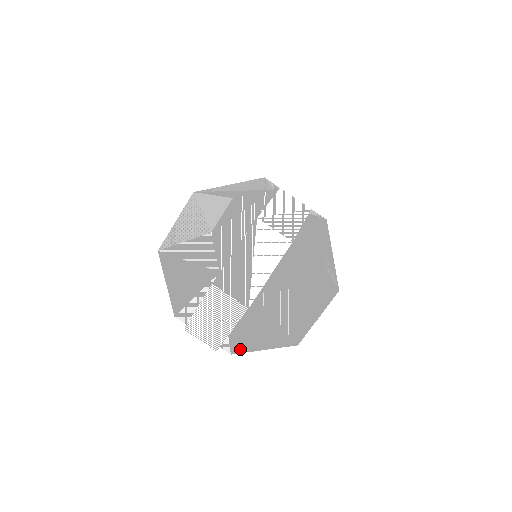
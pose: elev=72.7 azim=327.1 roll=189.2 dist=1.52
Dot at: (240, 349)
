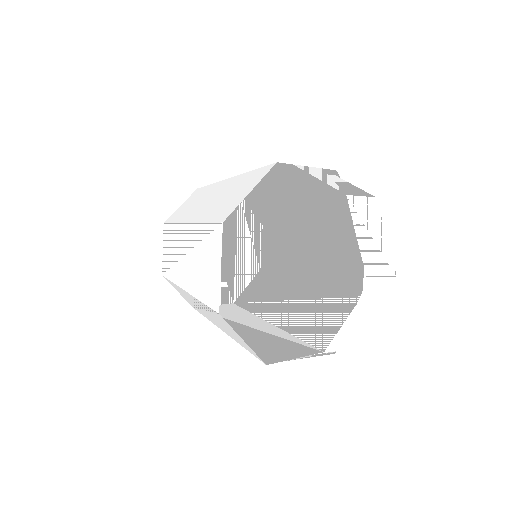
Dot at: (323, 342)
